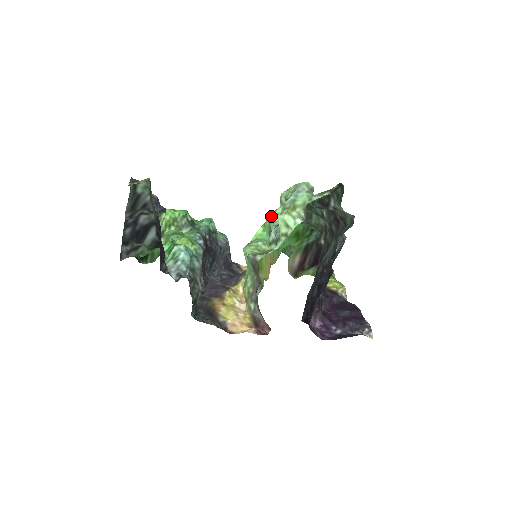
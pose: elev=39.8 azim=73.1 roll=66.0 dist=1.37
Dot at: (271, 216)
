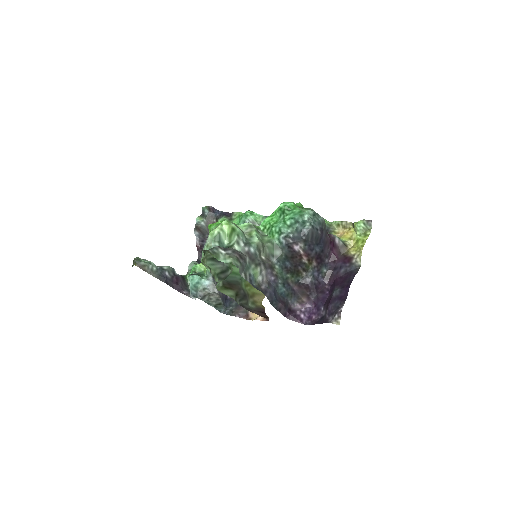
Dot at: occluded
